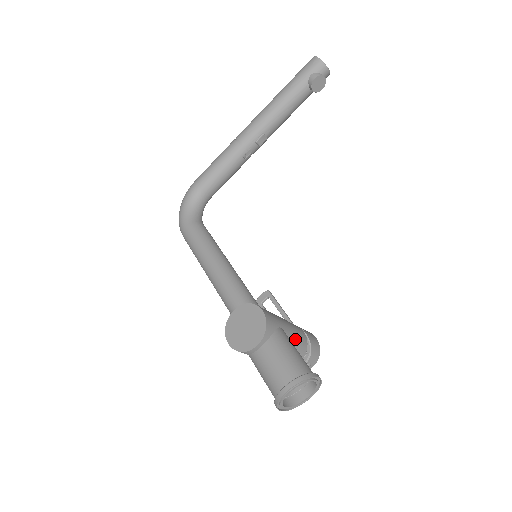
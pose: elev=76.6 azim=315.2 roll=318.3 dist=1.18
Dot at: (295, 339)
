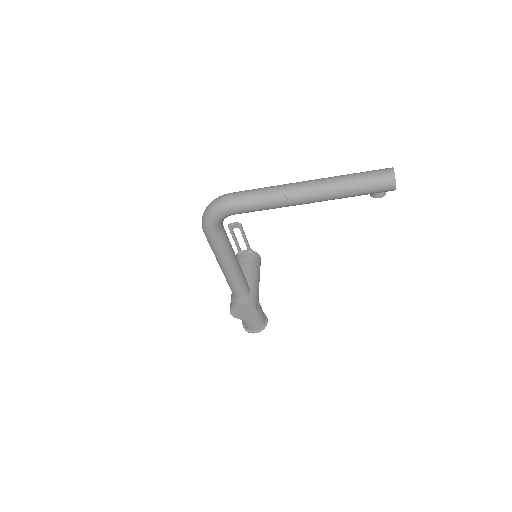
Dot at: occluded
